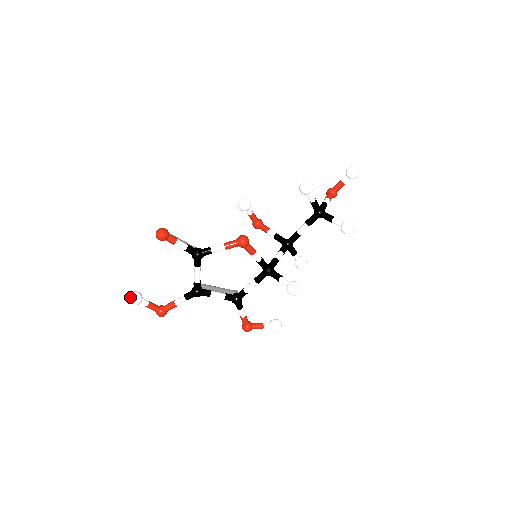
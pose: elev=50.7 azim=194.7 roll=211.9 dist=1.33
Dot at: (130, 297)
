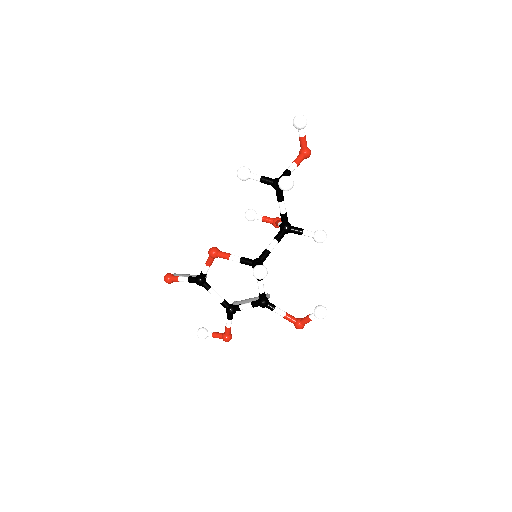
Dot at: (197, 334)
